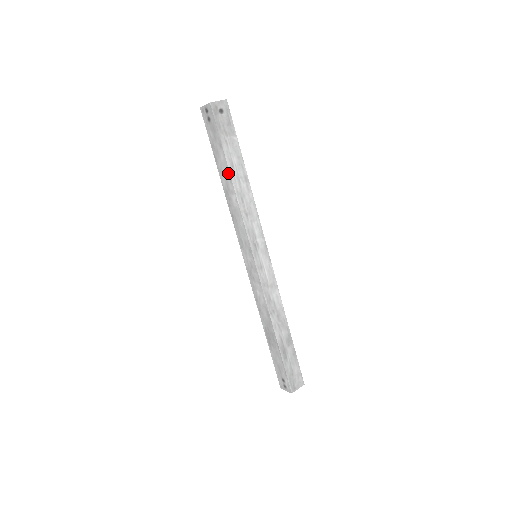
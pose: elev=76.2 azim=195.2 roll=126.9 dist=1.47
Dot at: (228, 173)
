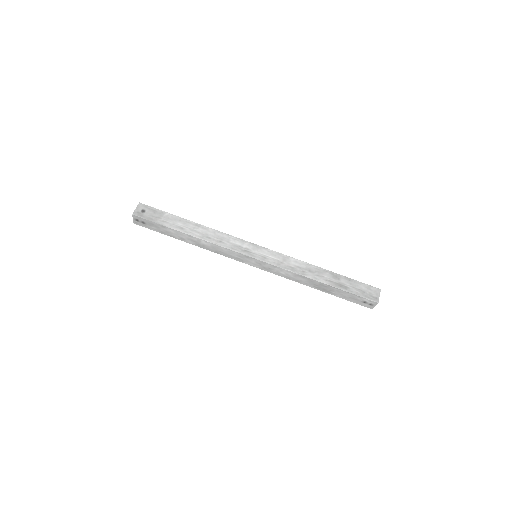
Dot at: (184, 235)
